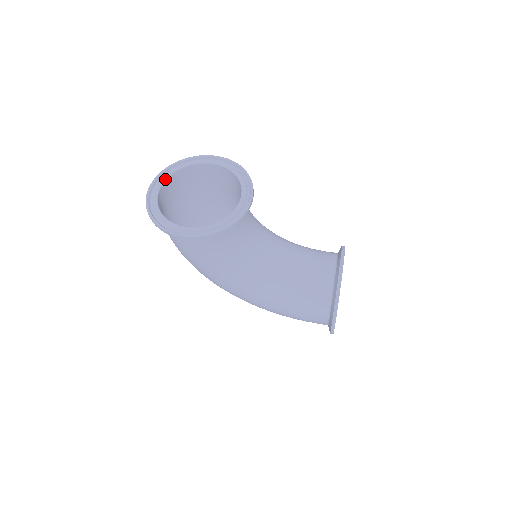
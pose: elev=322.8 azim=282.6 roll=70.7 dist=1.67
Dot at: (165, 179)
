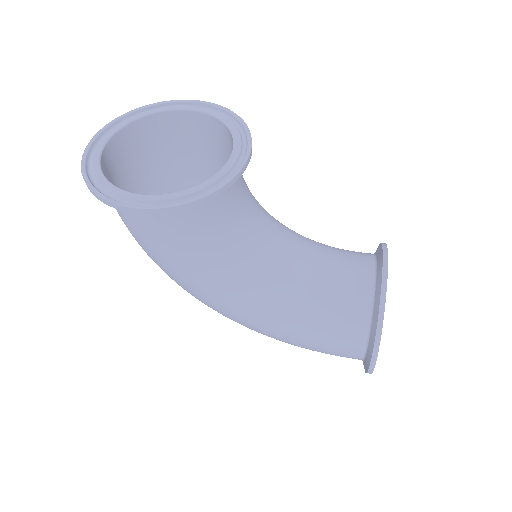
Dot at: (116, 130)
